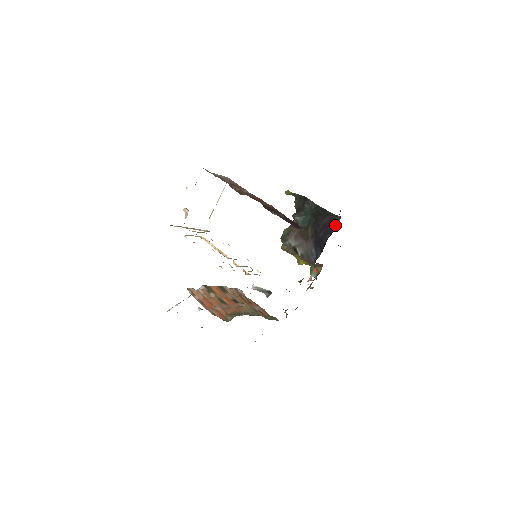
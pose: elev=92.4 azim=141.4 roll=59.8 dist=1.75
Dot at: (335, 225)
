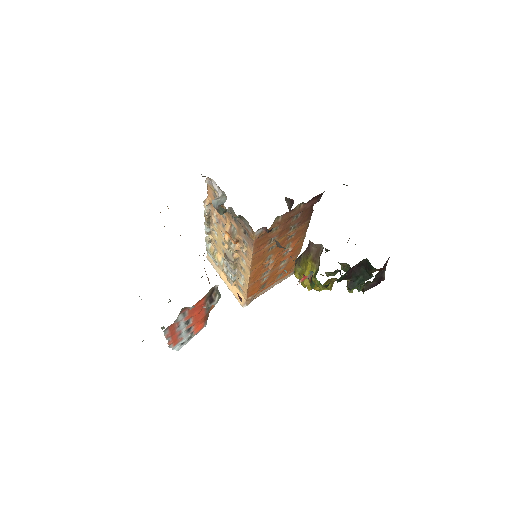
Dot at: occluded
